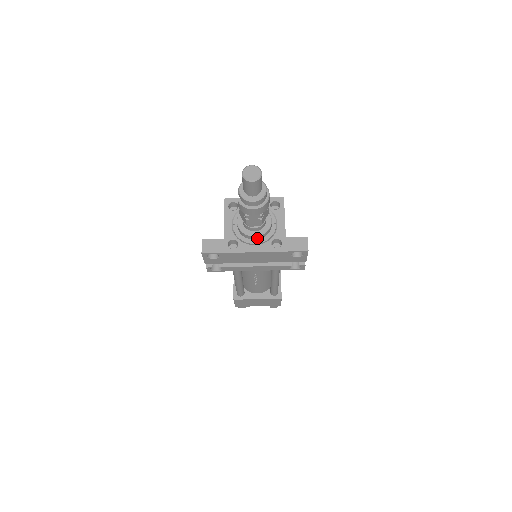
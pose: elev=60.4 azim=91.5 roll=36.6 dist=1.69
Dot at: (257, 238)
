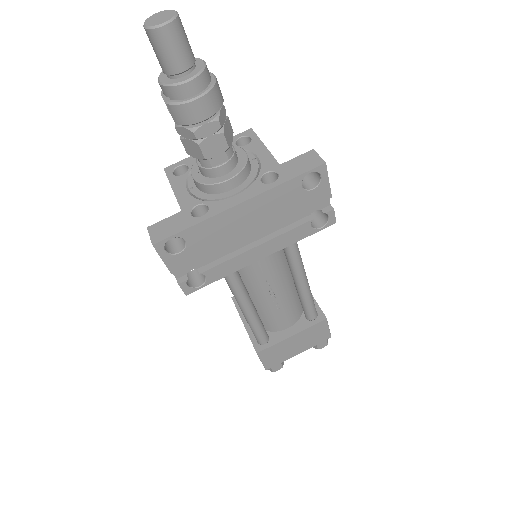
Dot at: (234, 184)
